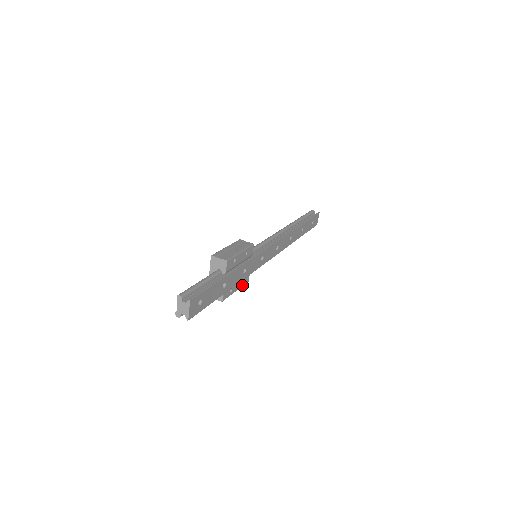
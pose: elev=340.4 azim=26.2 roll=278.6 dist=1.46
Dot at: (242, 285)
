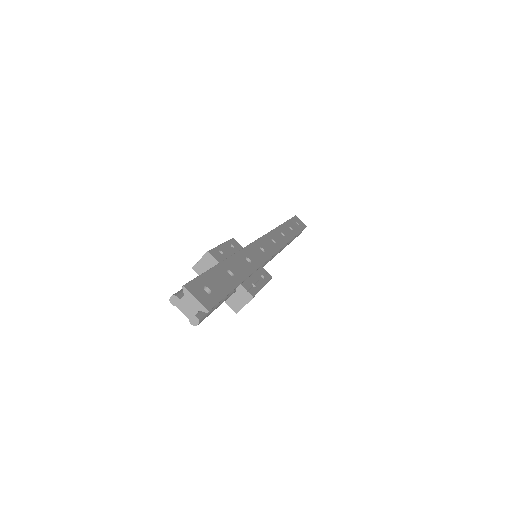
Dot at: (266, 281)
